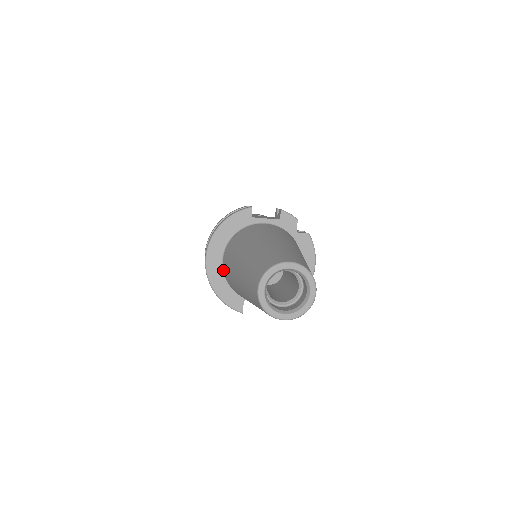
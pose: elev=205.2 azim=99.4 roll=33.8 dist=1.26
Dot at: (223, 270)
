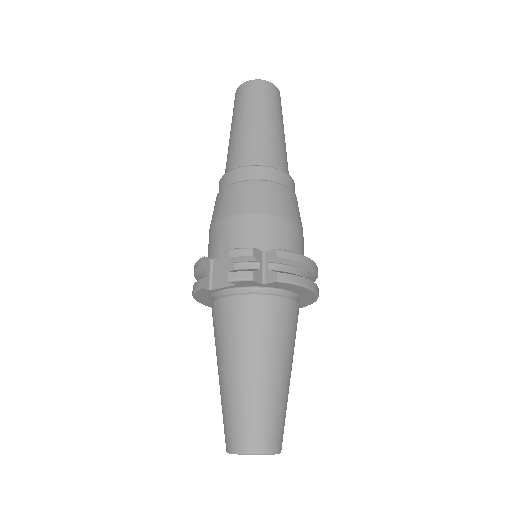
Dot at: occluded
